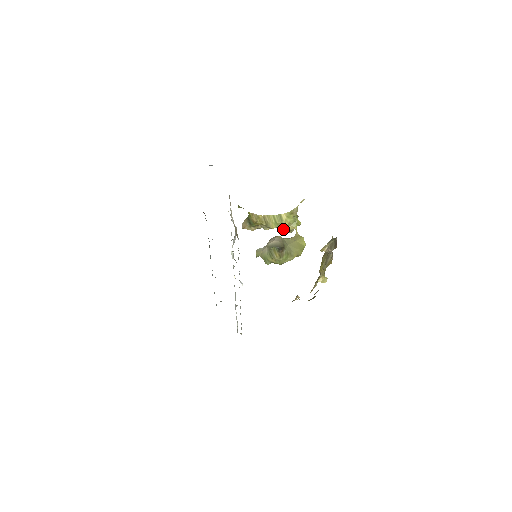
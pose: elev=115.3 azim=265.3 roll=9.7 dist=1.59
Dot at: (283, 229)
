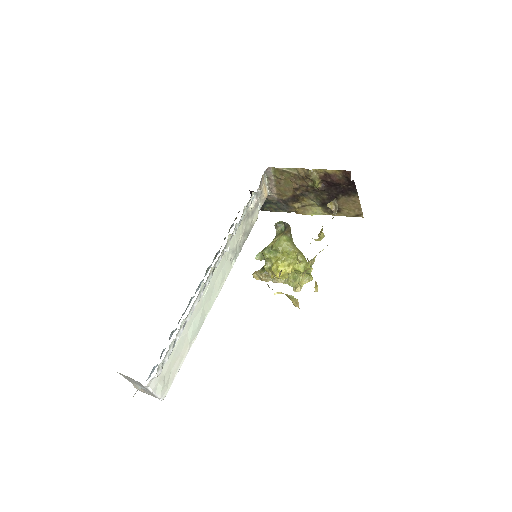
Dot at: (292, 281)
